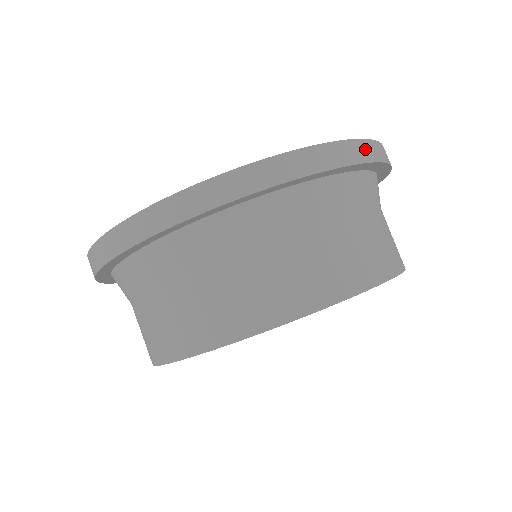
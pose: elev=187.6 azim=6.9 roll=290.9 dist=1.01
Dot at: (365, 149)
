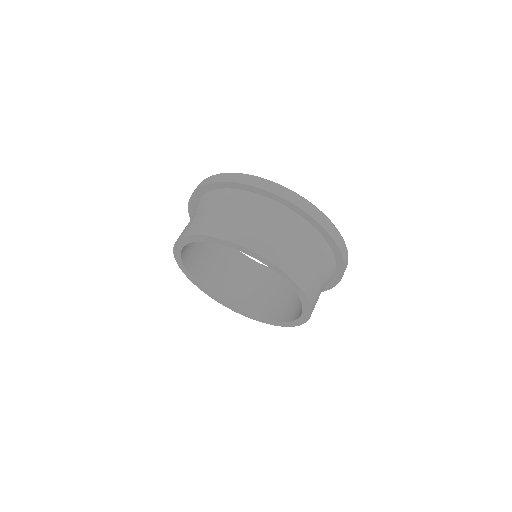
Dot at: (272, 186)
